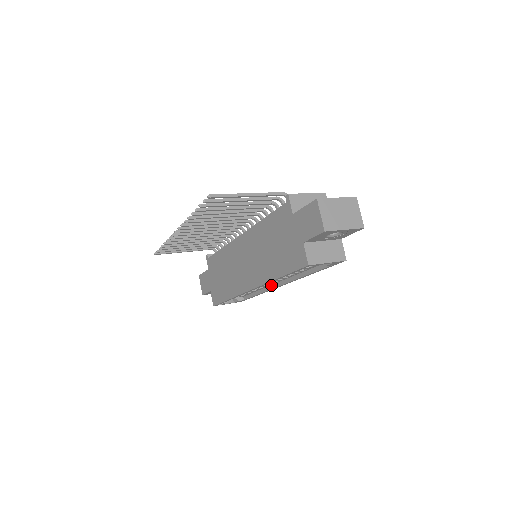
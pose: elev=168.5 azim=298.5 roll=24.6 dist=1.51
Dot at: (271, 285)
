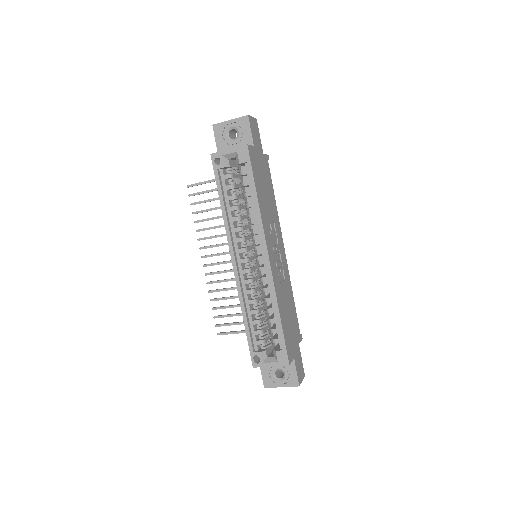
Dot at: (269, 276)
